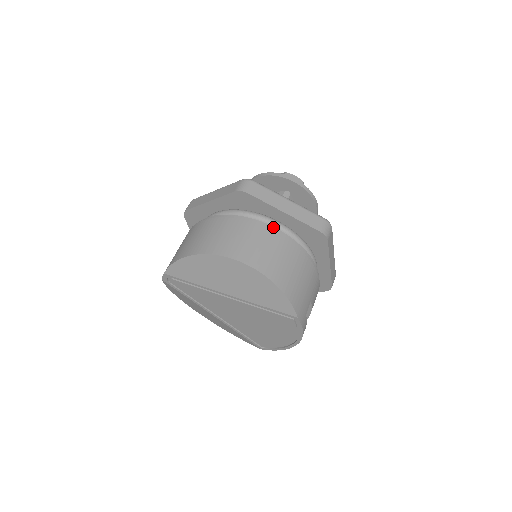
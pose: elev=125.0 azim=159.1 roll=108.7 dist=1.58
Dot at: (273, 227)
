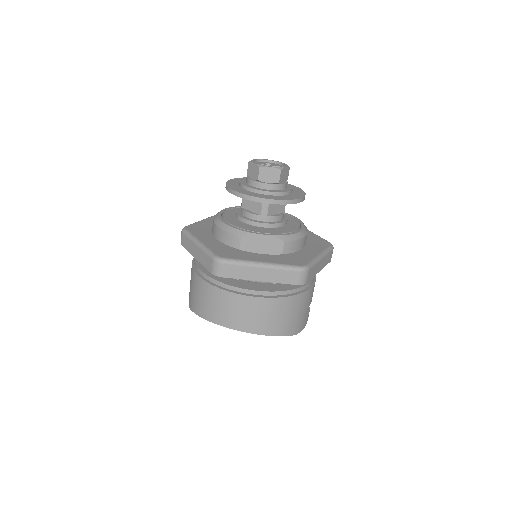
Dot at: (254, 291)
